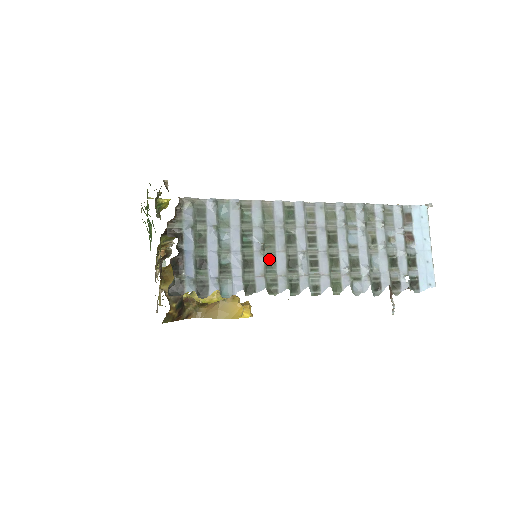
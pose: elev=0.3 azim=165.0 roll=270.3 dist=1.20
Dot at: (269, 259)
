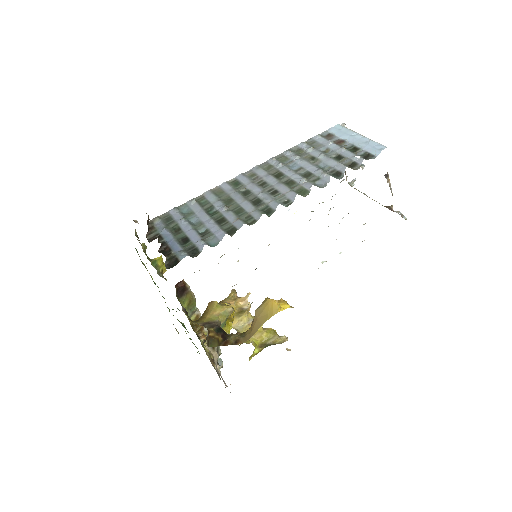
Dot at: (236, 210)
